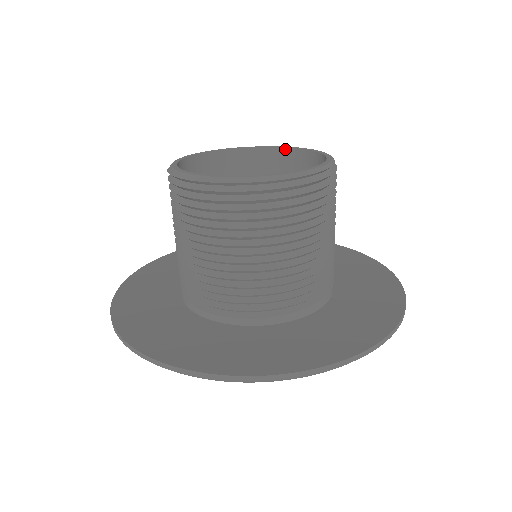
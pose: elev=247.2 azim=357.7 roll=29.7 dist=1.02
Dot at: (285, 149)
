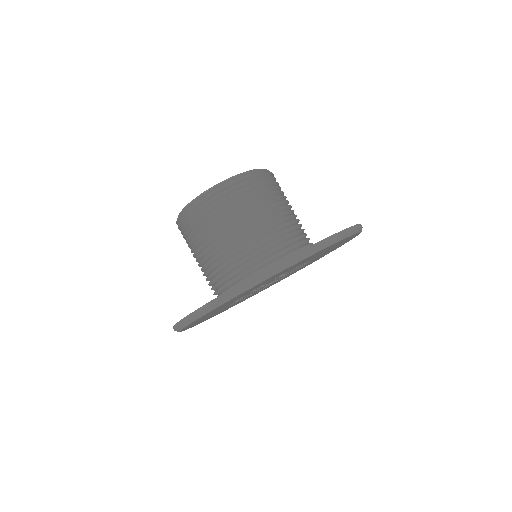
Dot at: occluded
